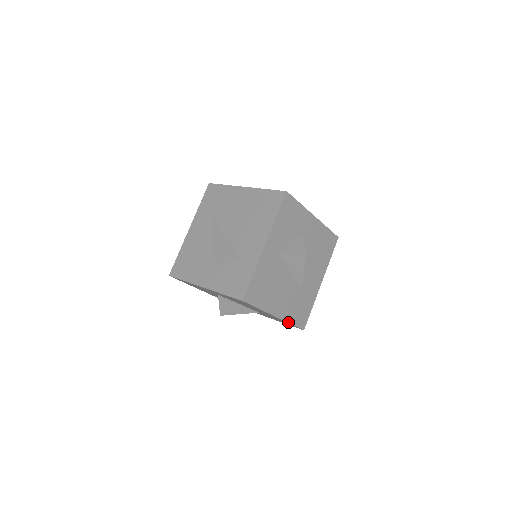
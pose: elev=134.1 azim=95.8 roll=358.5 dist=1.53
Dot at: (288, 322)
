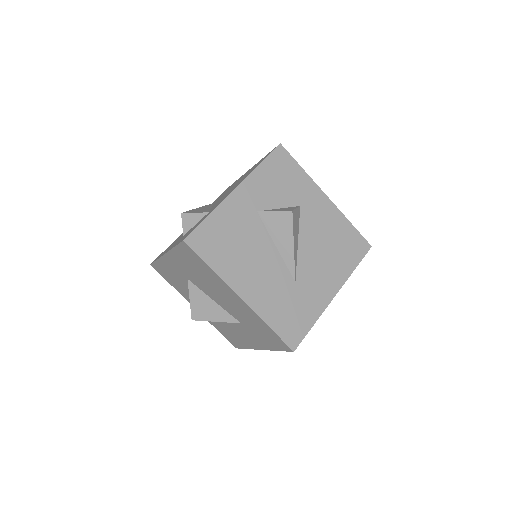
Dot at: (263, 320)
